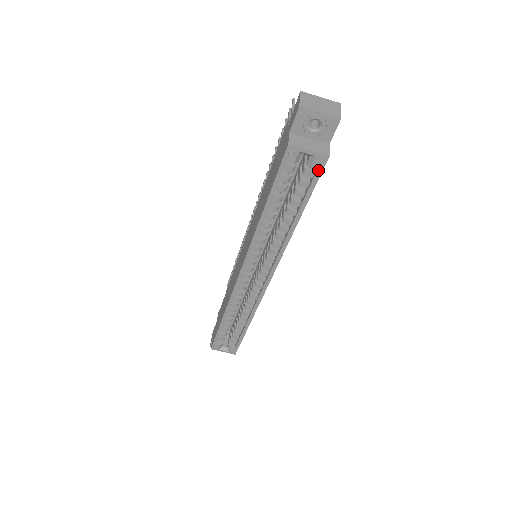
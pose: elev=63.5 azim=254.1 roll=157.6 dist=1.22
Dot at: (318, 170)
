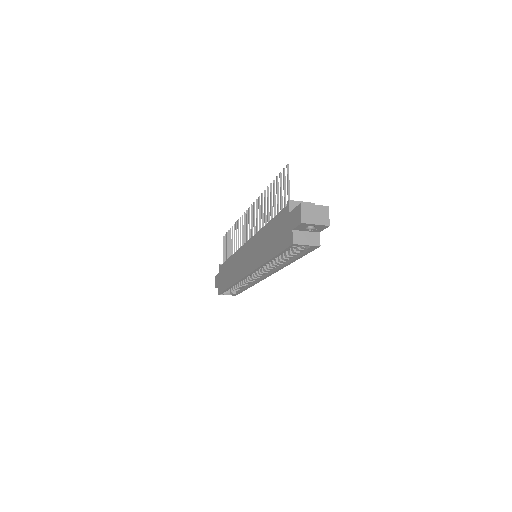
Dot at: (311, 250)
